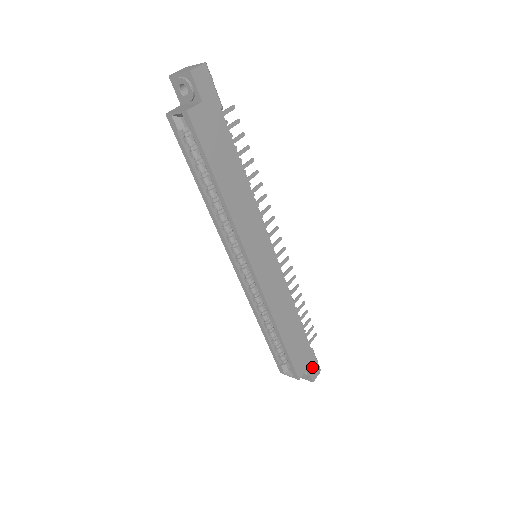
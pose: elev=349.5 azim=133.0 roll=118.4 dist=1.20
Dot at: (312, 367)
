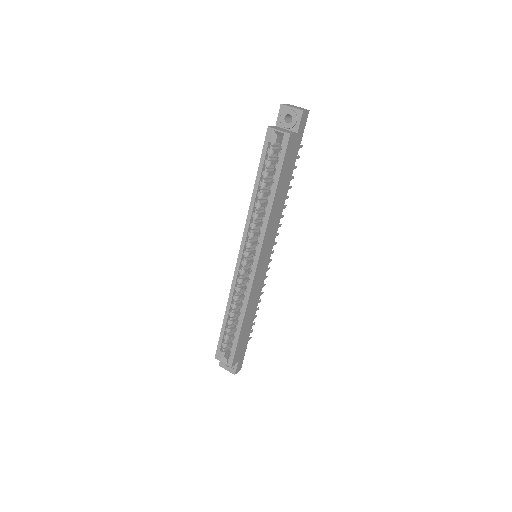
Dot at: (240, 362)
